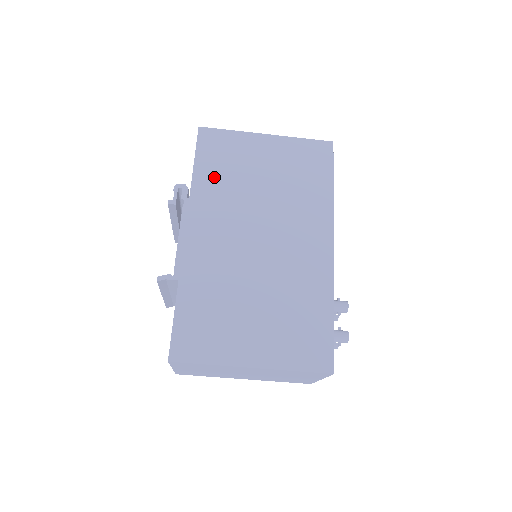
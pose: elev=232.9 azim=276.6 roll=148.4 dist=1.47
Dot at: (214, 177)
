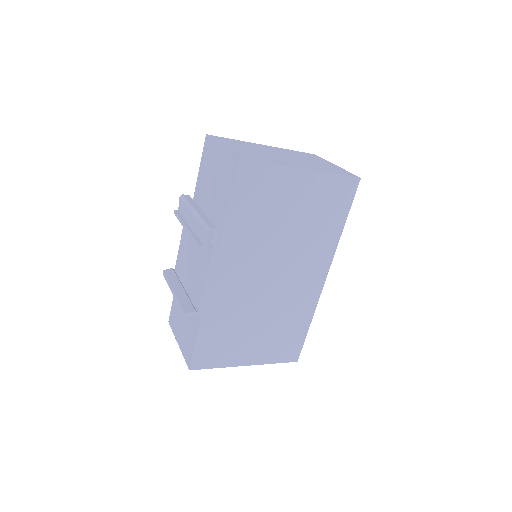
Dot at: (245, 220)
